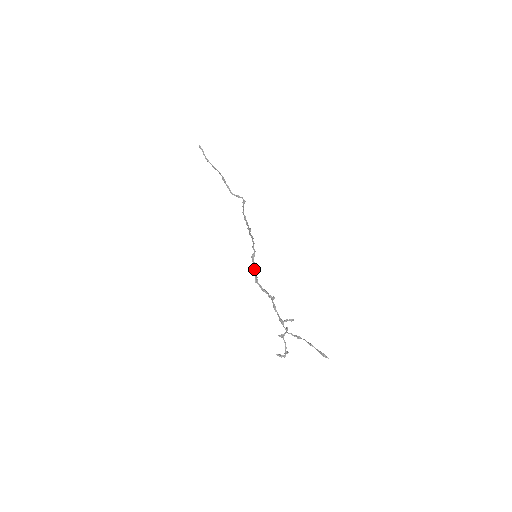
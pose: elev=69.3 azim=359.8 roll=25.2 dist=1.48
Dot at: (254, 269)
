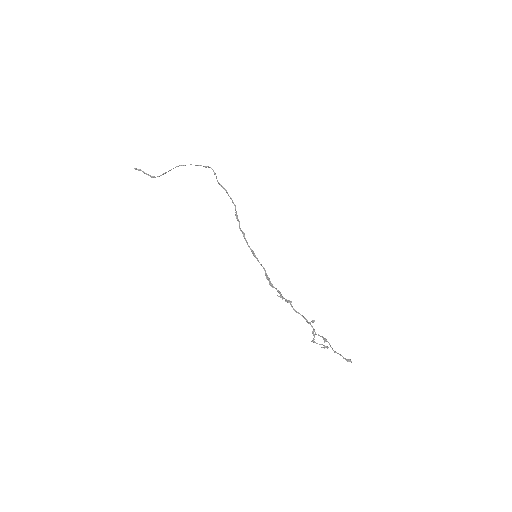
Dot at: occluded
